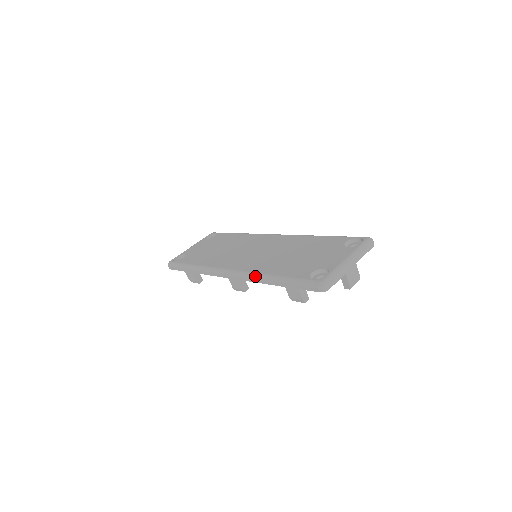
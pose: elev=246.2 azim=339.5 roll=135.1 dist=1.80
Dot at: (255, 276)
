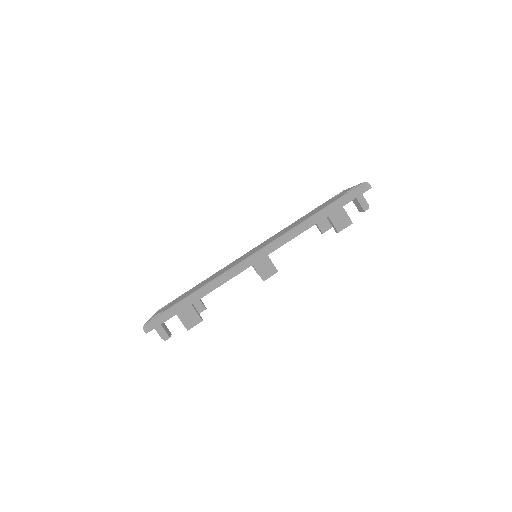
Dot at: (293, 230)
